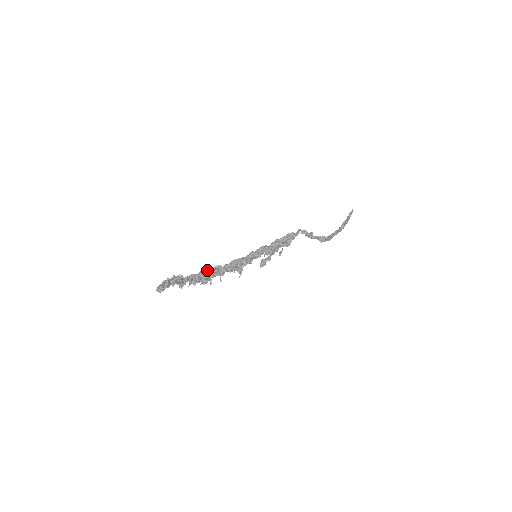
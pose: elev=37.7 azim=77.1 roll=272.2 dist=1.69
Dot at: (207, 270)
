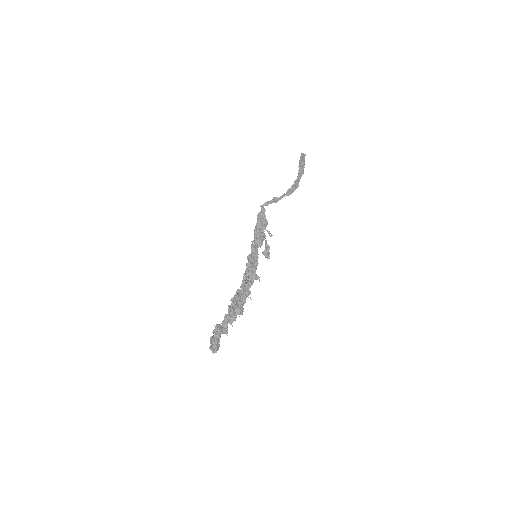
Dot at: (232, 302)
